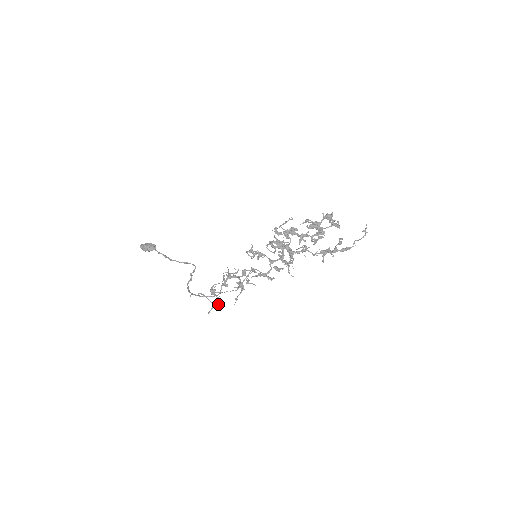
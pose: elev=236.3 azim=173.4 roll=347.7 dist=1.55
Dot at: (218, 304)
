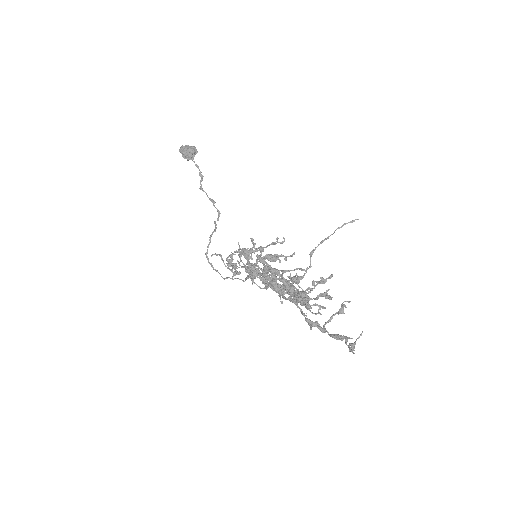
Dot at: (238, 274)
